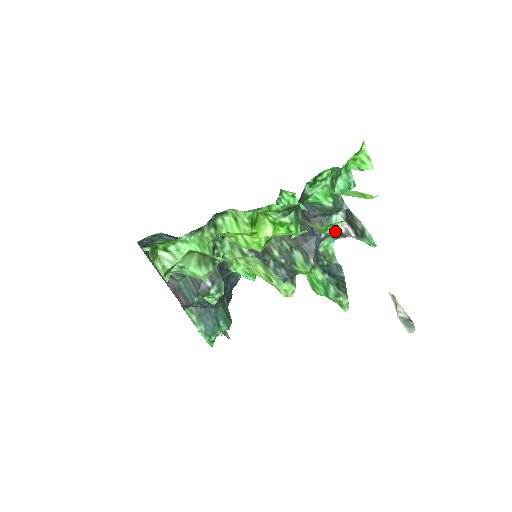
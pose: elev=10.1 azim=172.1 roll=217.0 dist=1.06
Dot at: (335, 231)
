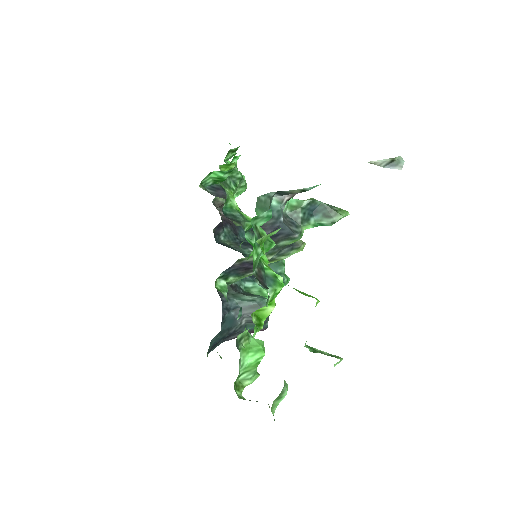
Dot at: occluded
